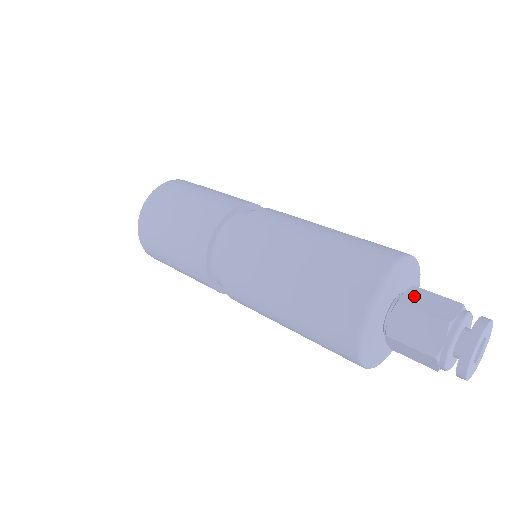
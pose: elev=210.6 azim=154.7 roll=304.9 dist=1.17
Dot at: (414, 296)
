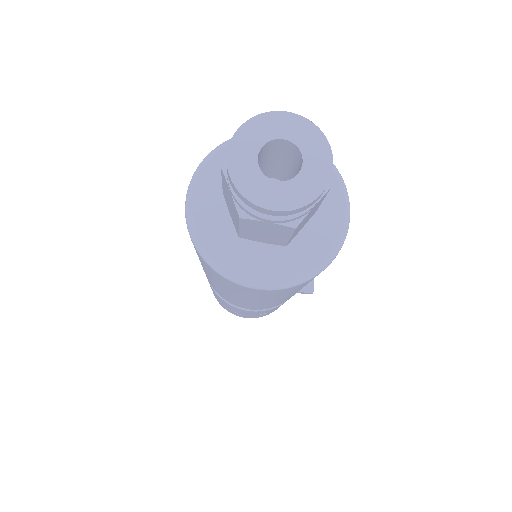
Dot at: occluded
